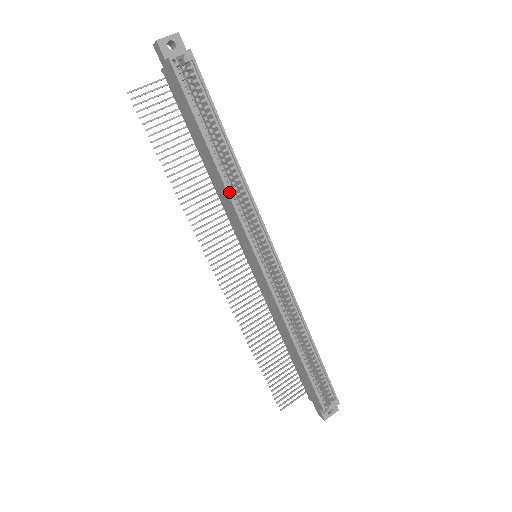
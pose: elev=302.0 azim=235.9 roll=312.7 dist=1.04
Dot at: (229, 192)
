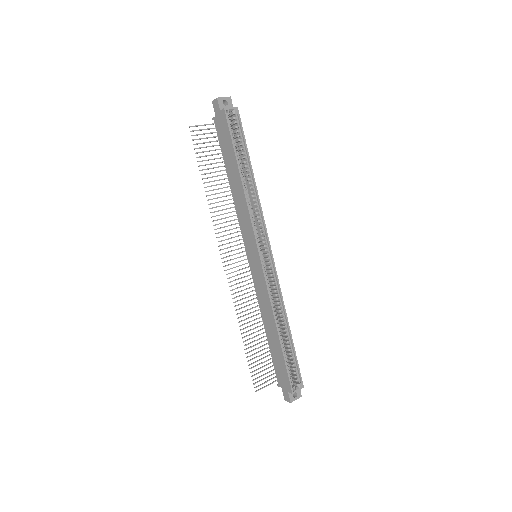
Dot at: (247, 202)
